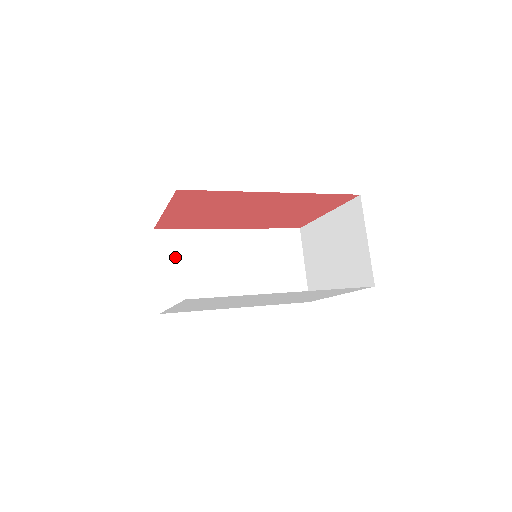
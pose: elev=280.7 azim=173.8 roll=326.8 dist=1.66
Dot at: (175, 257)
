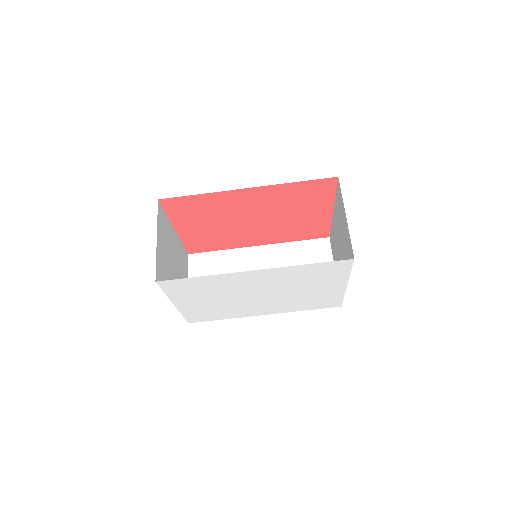
Dot at: (205, 275)
